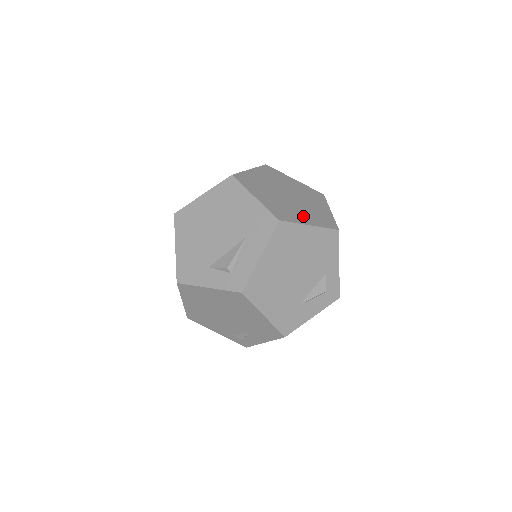
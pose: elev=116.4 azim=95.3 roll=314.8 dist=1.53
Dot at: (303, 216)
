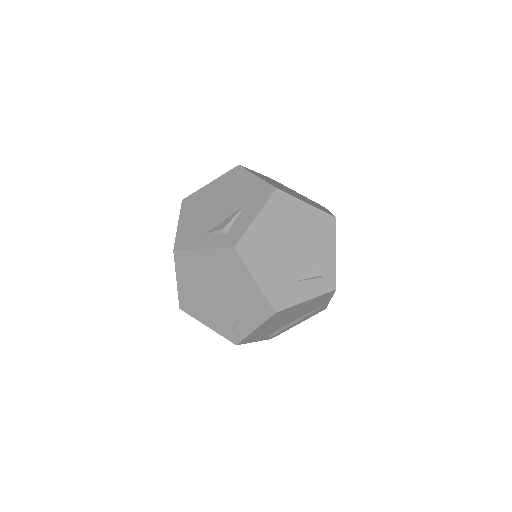
Dot at: (301, 199)
